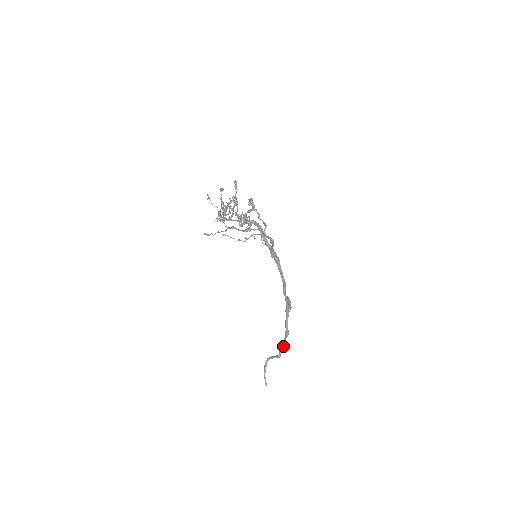
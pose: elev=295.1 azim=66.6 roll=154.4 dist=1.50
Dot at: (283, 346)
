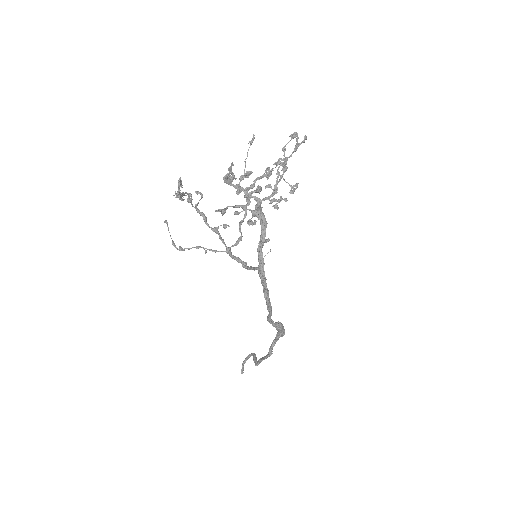
Dot at: (262, 360)
